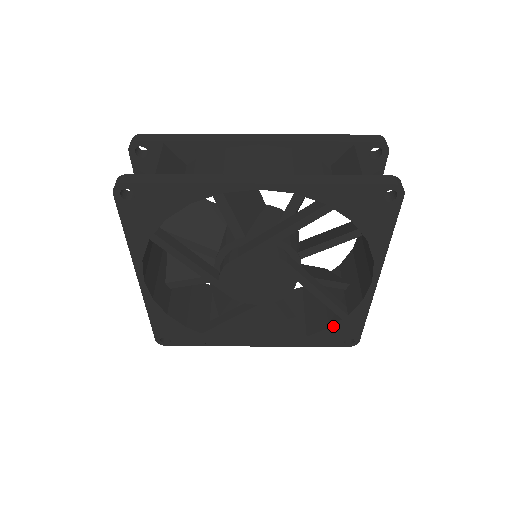
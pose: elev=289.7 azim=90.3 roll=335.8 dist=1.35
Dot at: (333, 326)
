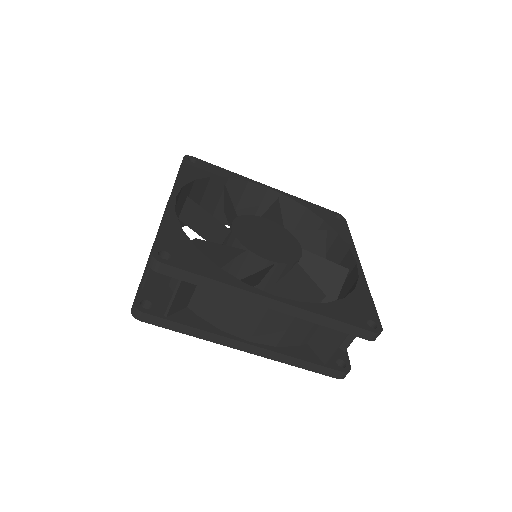
Dot at: occluded
